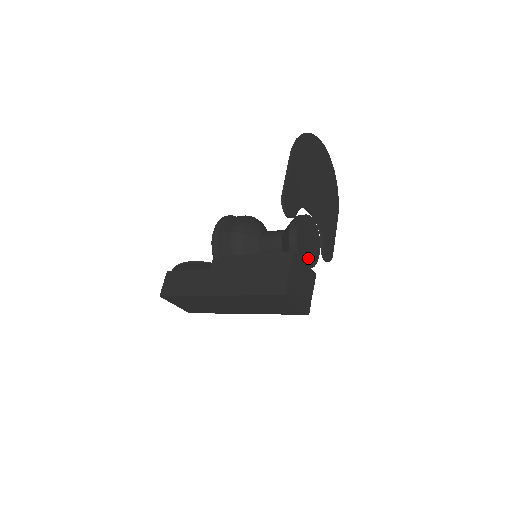
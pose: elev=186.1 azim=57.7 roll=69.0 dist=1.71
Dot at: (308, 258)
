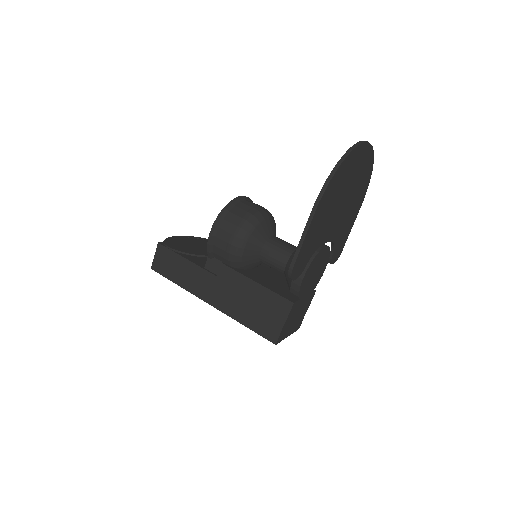
Dot at: (310, 289)
